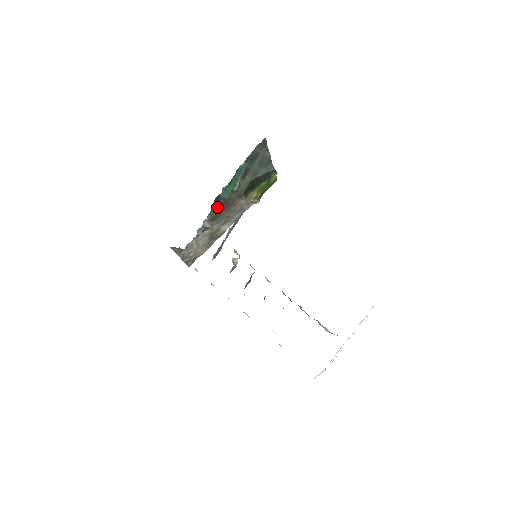
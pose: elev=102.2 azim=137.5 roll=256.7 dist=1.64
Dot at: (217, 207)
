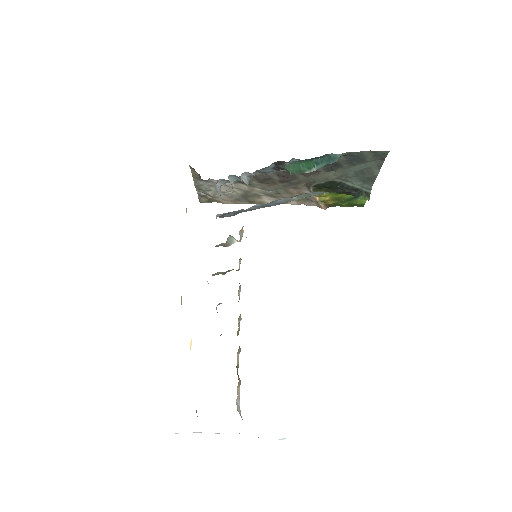
Dot at: (274, 172)
